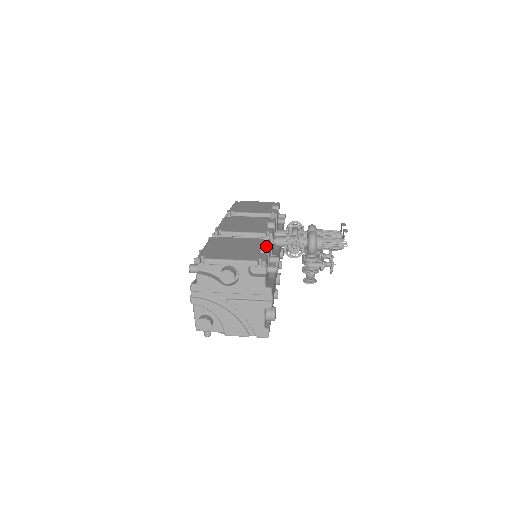
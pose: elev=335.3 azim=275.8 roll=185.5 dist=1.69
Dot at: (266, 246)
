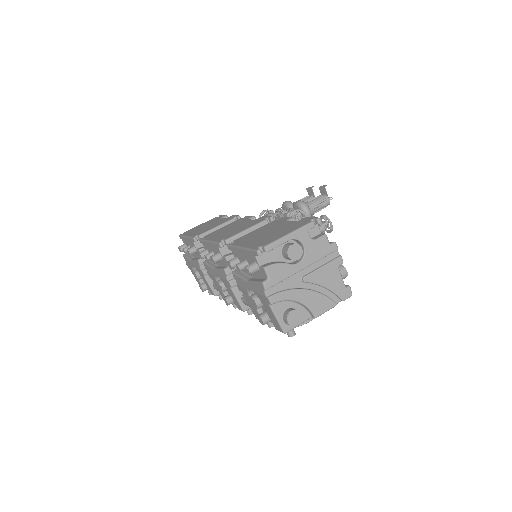
Dot at: (291, 218)
